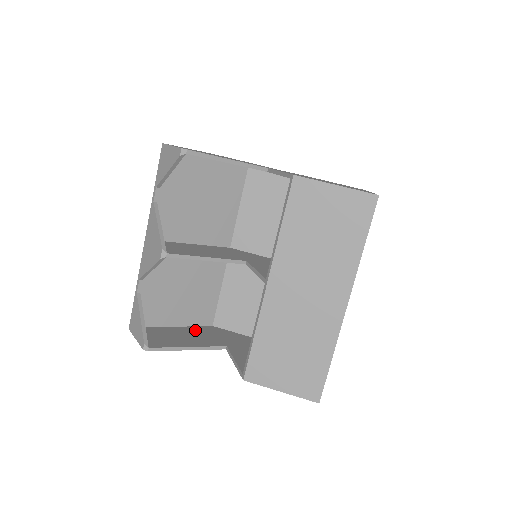
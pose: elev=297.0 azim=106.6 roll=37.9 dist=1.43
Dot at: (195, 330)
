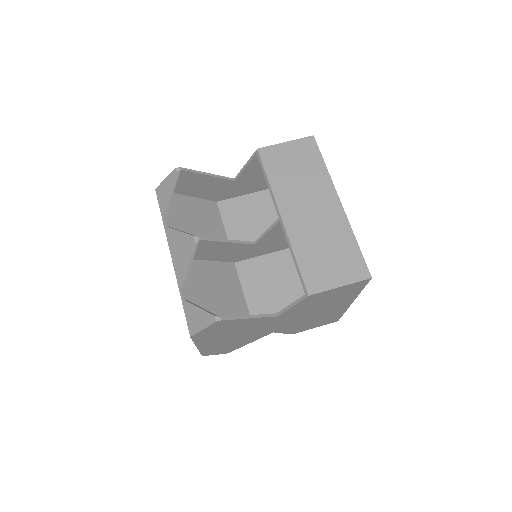
Dot at: occluded
